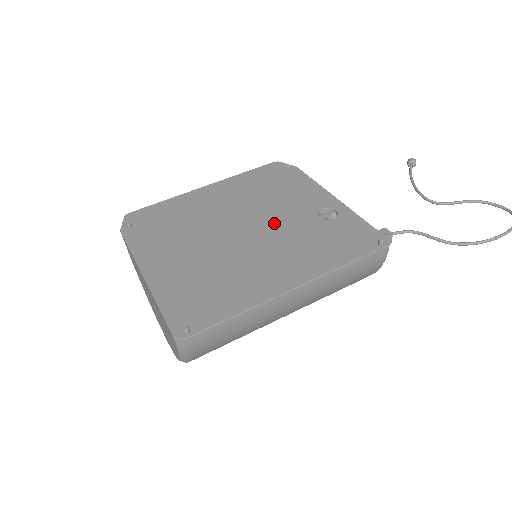
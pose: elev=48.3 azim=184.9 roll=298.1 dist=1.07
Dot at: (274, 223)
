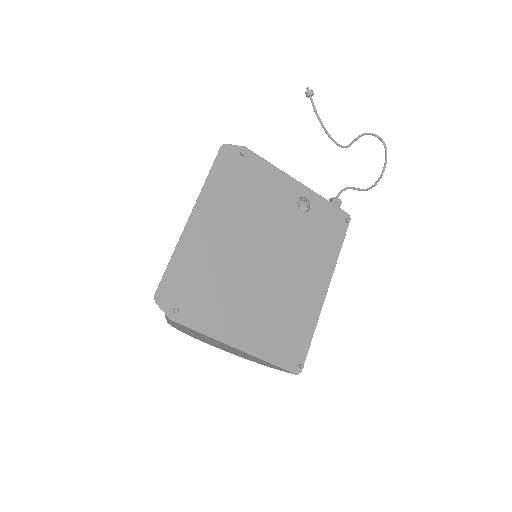
Dot at: (279, 237)
